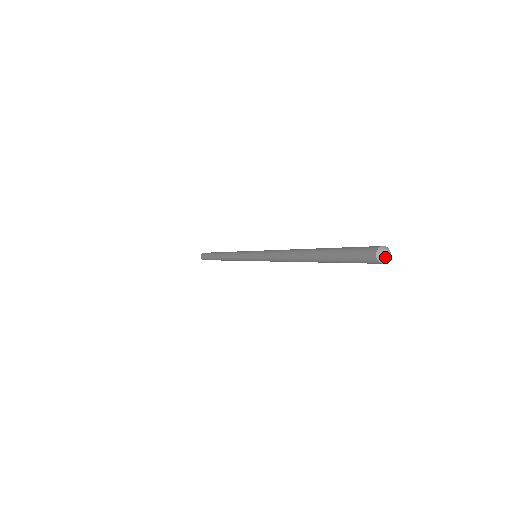
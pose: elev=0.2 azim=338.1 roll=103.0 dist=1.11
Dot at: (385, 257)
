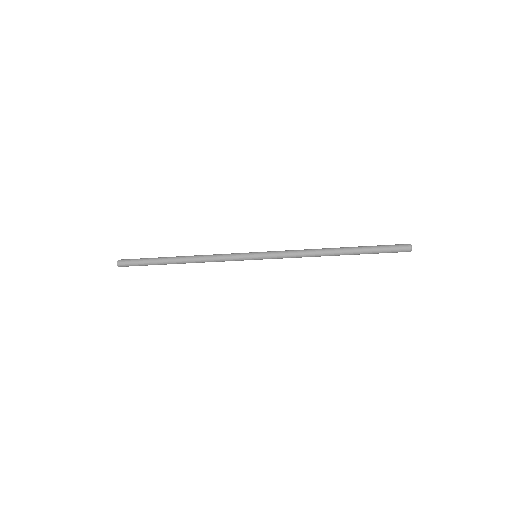
Dot at: occluded
